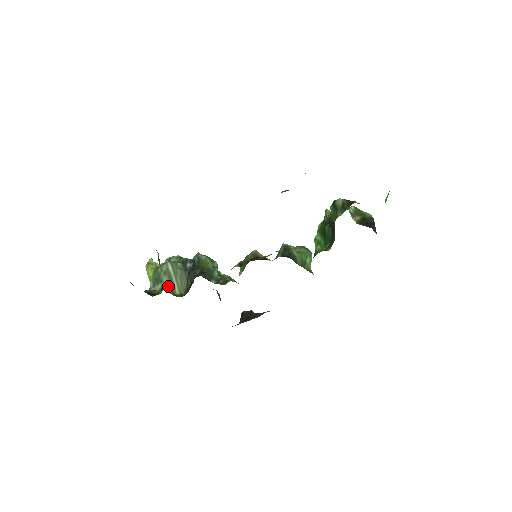
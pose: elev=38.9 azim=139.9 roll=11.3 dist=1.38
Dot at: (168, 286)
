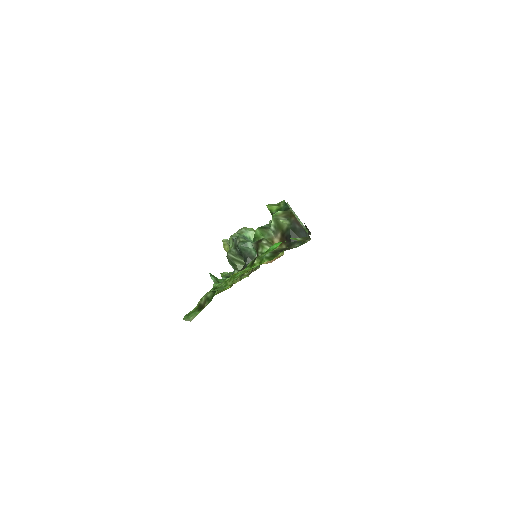
Dot at: (240, 265)
